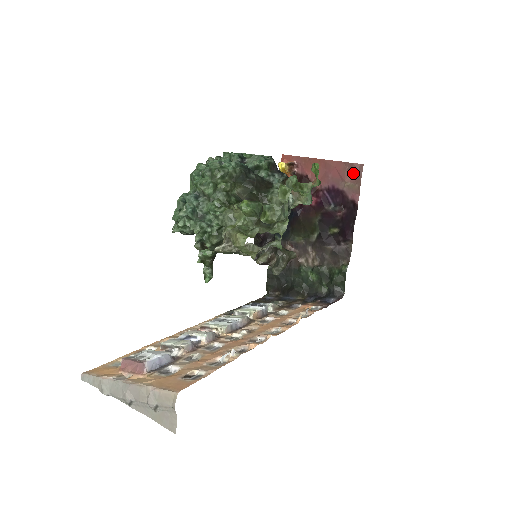
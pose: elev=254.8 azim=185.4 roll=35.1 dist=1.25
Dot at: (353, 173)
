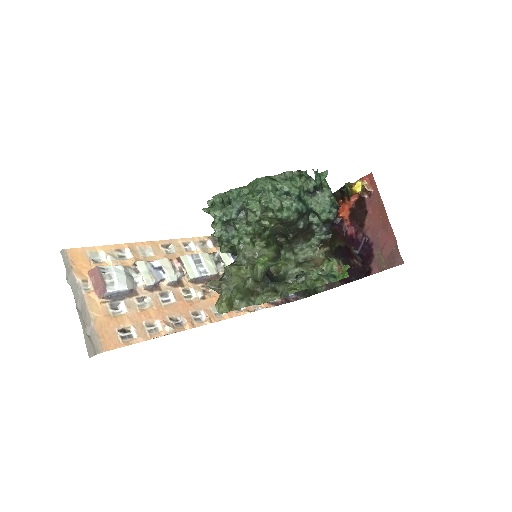
Dot at: (392, 257)
